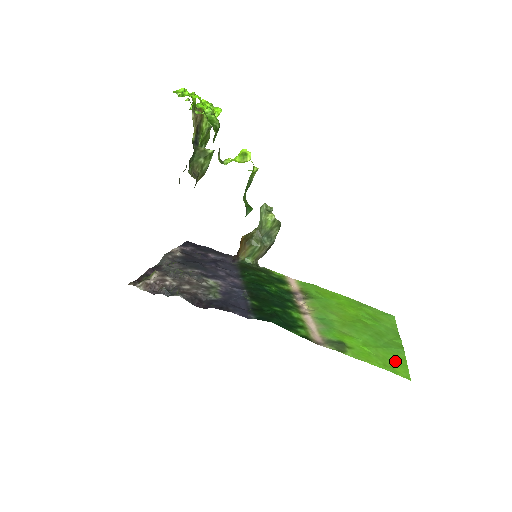
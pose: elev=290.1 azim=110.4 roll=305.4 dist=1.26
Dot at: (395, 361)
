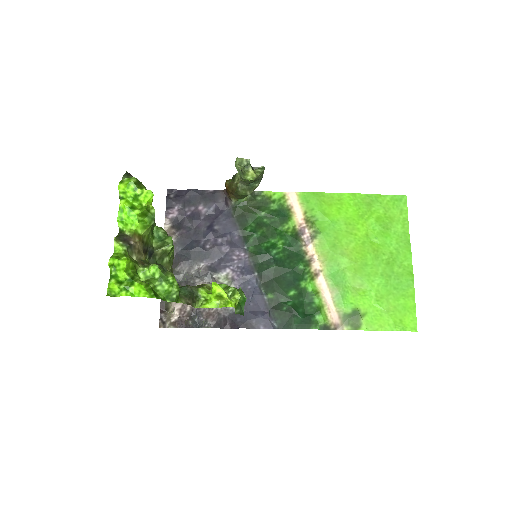
Dot at: (404, 308)
